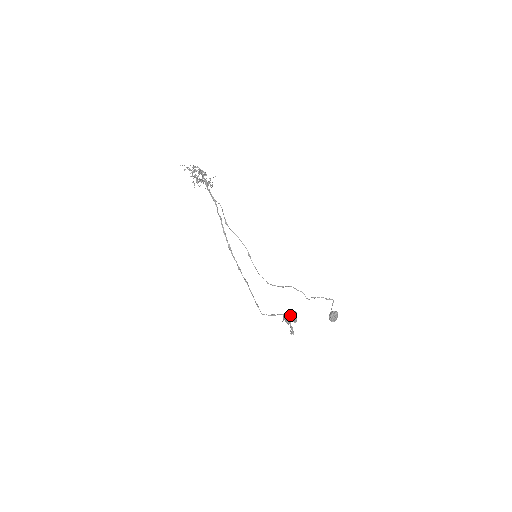
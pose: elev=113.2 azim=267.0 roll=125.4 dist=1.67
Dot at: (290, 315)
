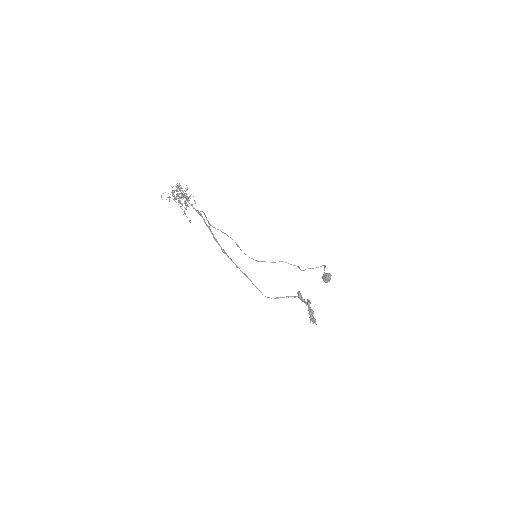
Dot at: (312, 312)
